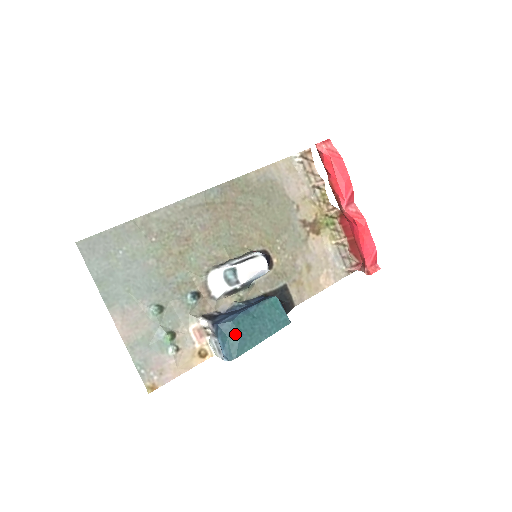
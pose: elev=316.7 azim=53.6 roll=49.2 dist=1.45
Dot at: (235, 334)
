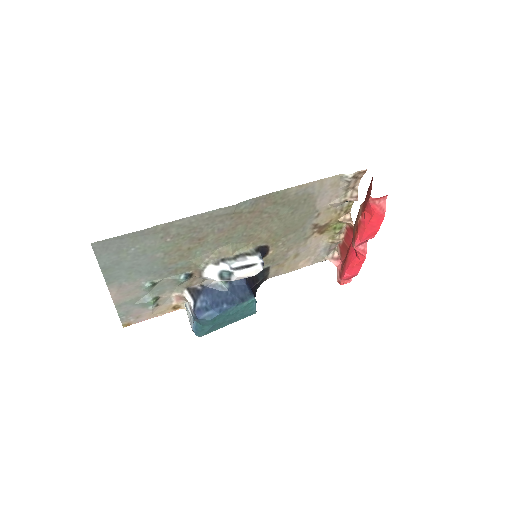
Dot at: (209, 325)
